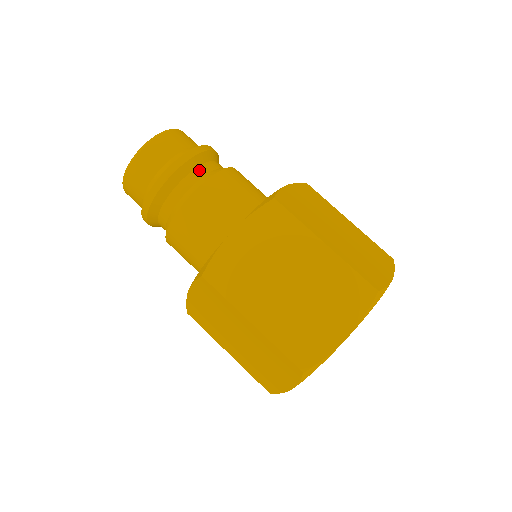
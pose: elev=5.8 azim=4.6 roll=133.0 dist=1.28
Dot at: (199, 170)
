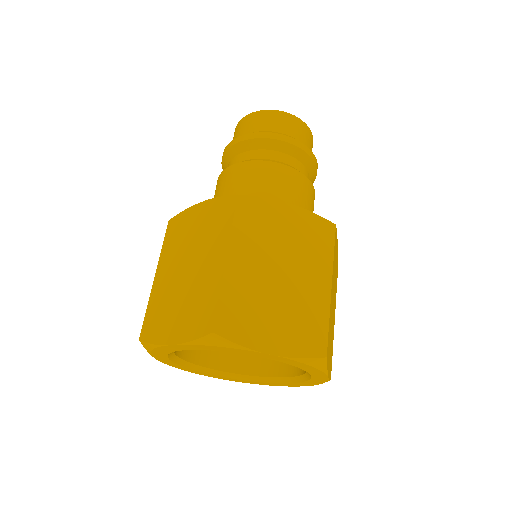
Dot at: (261, 152)
